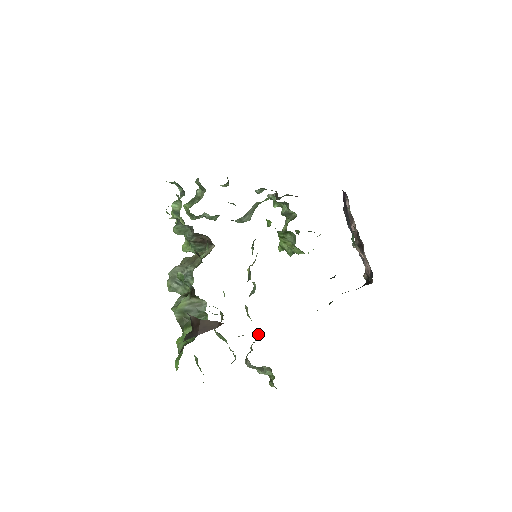
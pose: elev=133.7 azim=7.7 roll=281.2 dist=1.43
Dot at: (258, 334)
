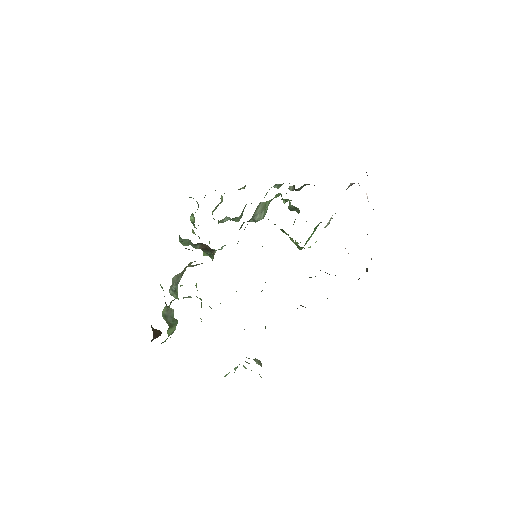
Dot at: (265, 327)
